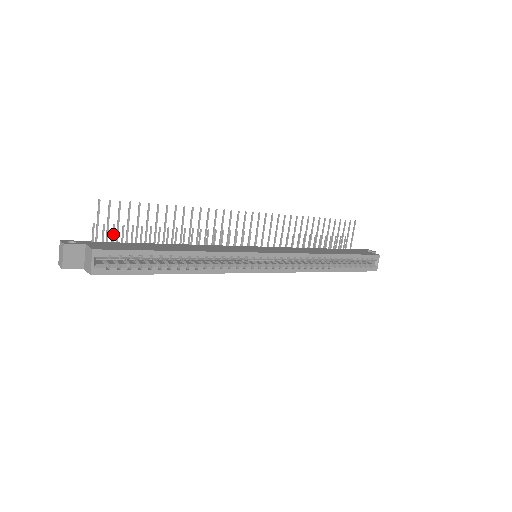
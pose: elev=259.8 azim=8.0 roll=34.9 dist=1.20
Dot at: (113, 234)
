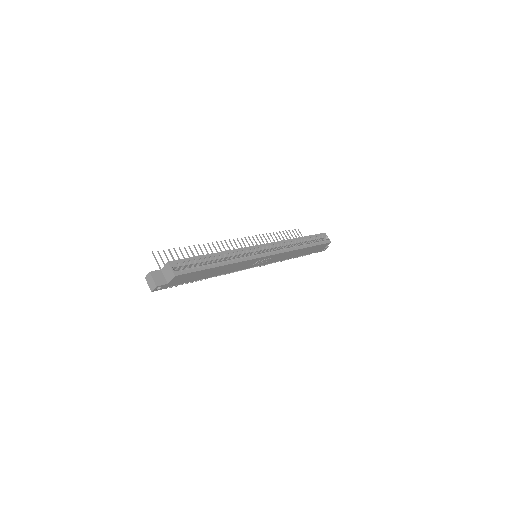
Dot at: occluded
